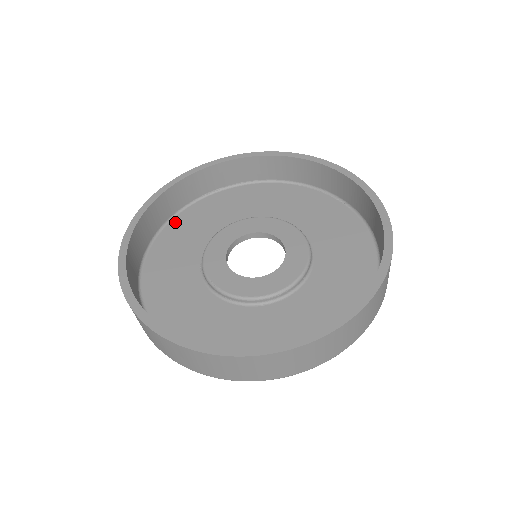
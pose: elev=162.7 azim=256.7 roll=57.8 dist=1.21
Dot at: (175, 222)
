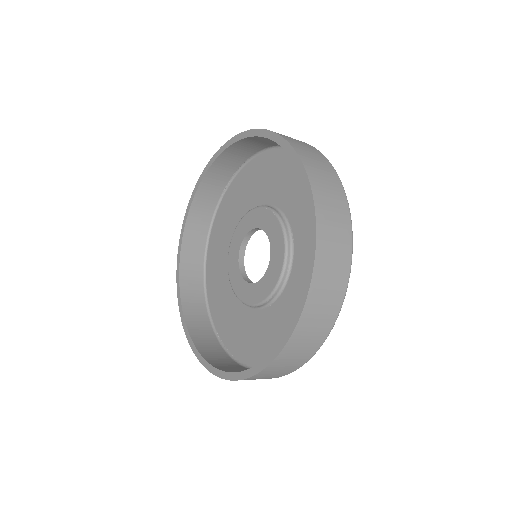
Dot at: (213, 232)
